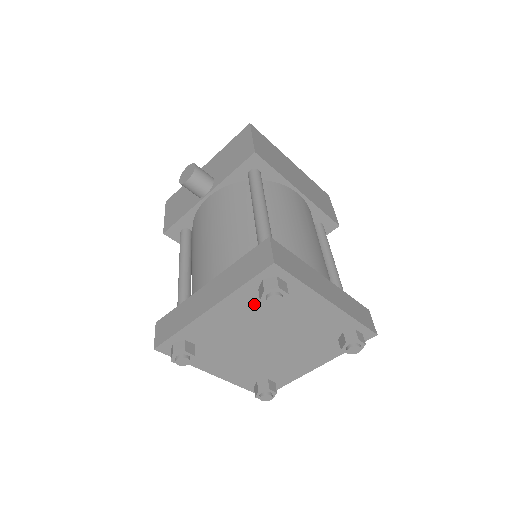
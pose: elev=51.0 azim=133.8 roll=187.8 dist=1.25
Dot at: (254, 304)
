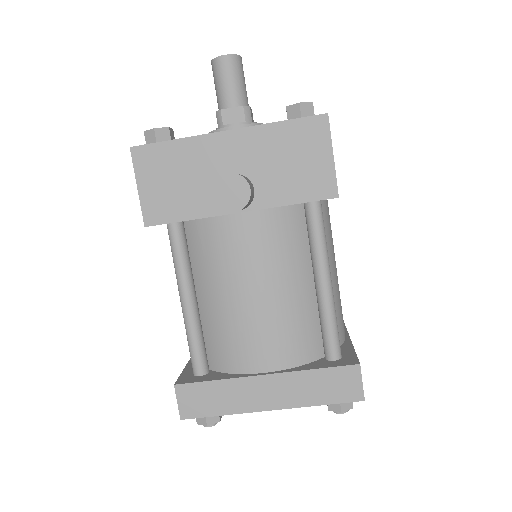
Dot at: occluded
